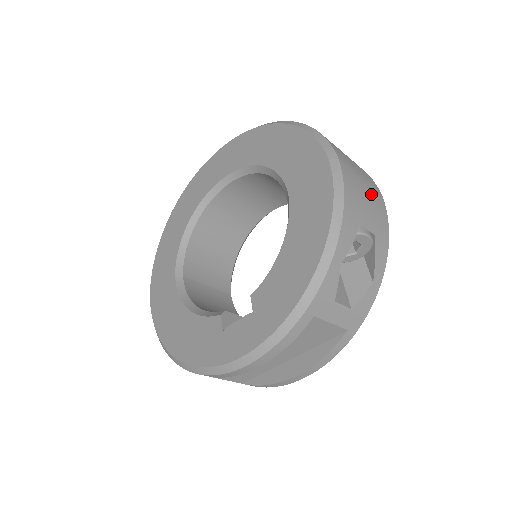
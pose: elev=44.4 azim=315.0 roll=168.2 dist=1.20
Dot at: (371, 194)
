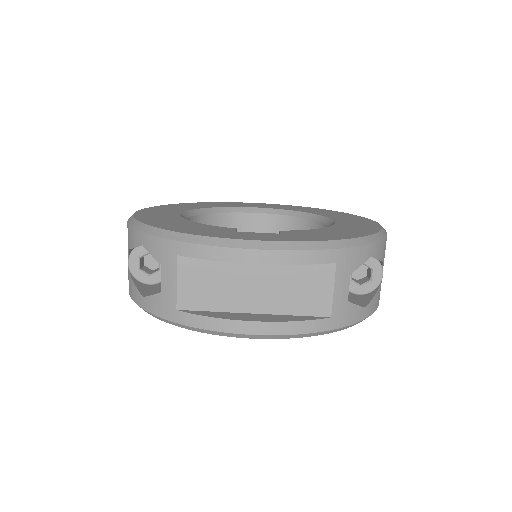
Dot at: occluded
